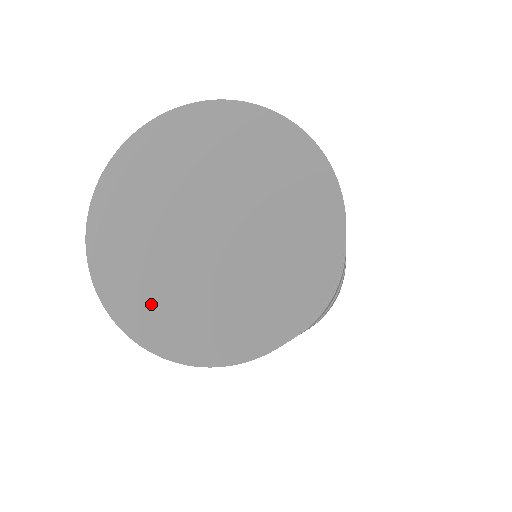
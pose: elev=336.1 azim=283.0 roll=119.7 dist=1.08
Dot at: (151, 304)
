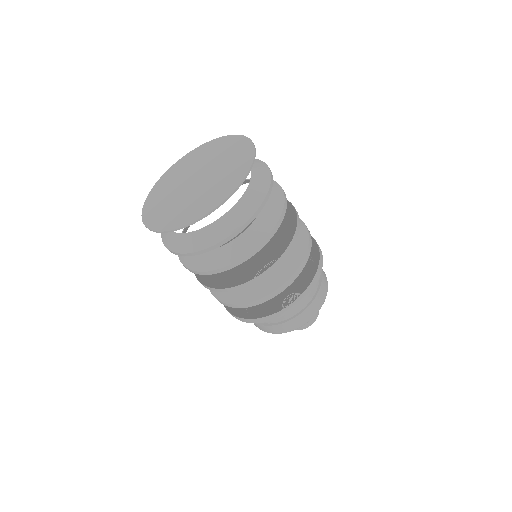
Dot at: (158, 208)
